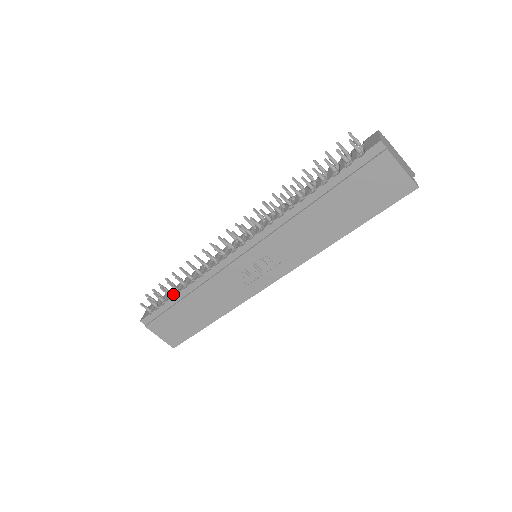
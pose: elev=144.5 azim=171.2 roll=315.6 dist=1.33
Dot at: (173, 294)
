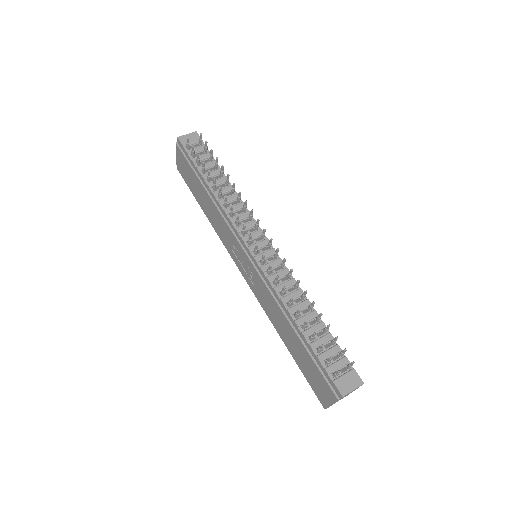
Dot at: (205, 174)
